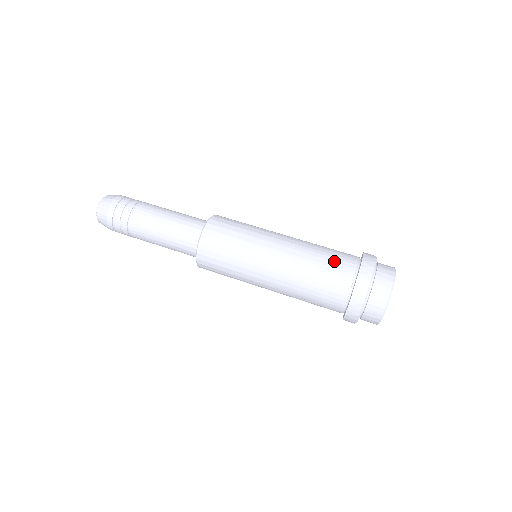
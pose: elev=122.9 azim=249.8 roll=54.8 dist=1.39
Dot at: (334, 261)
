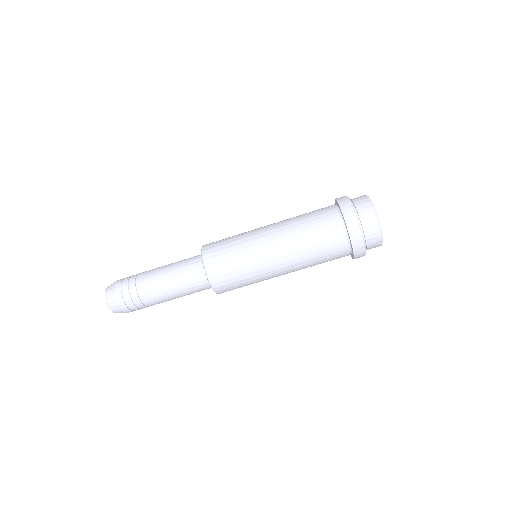
Dot at: (329, 254)
